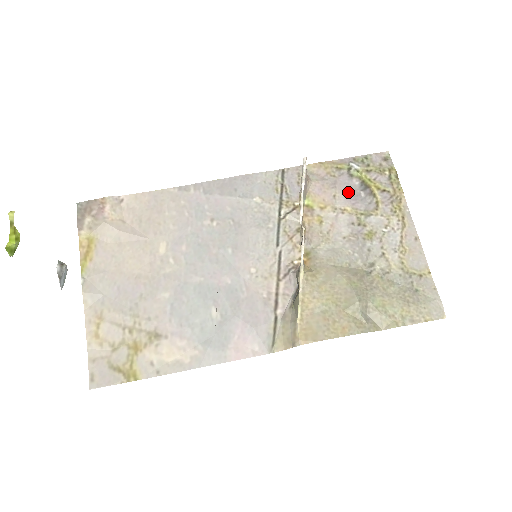
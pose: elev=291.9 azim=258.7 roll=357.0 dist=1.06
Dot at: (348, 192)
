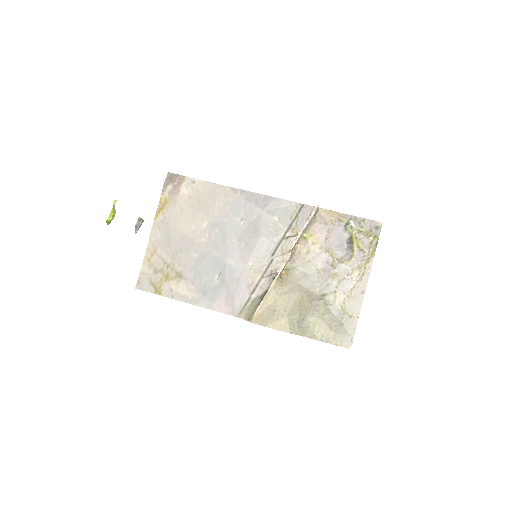
Dot at: (337, 240)
